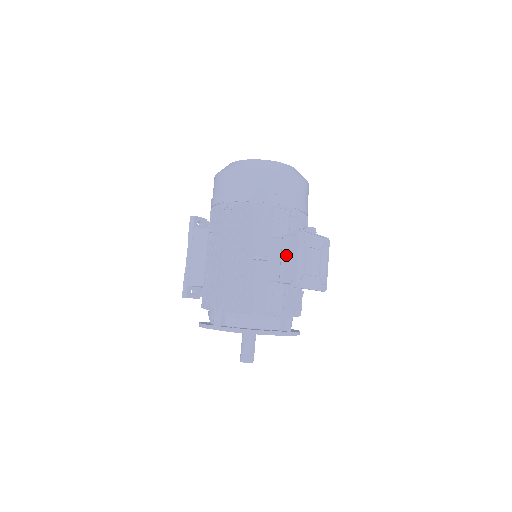
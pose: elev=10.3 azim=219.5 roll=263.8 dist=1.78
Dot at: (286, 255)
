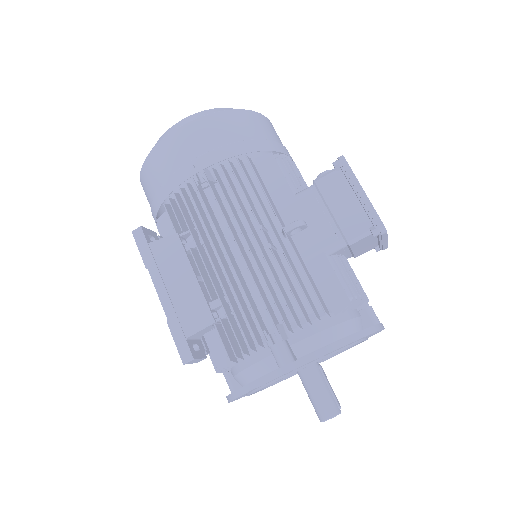
Dot at: (337, 202)
